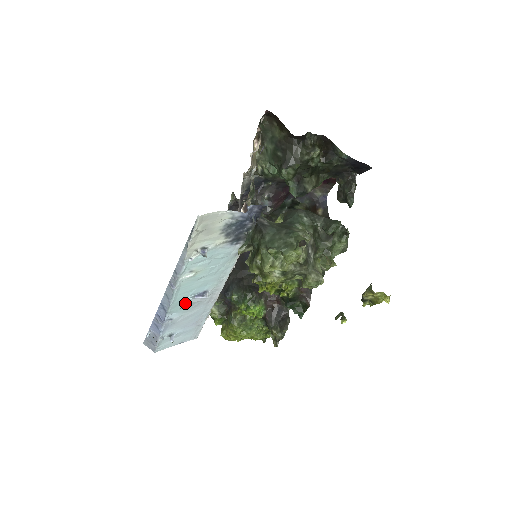
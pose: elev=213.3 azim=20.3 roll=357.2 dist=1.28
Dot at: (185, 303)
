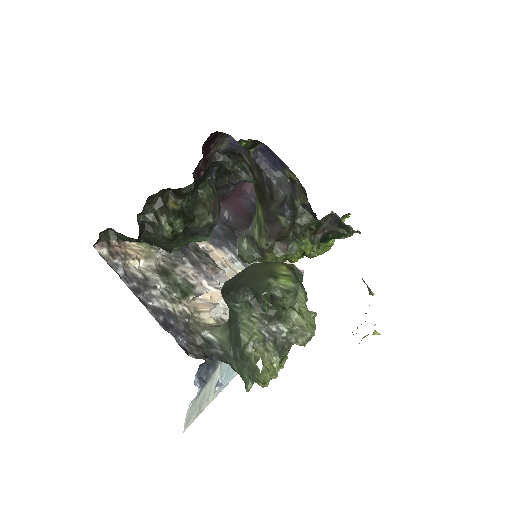
Dot at: occluded
